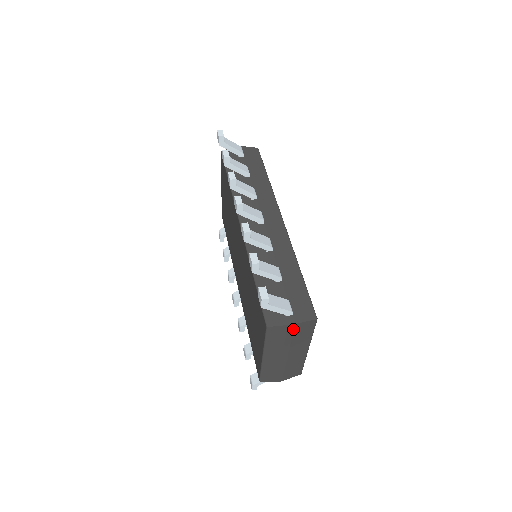
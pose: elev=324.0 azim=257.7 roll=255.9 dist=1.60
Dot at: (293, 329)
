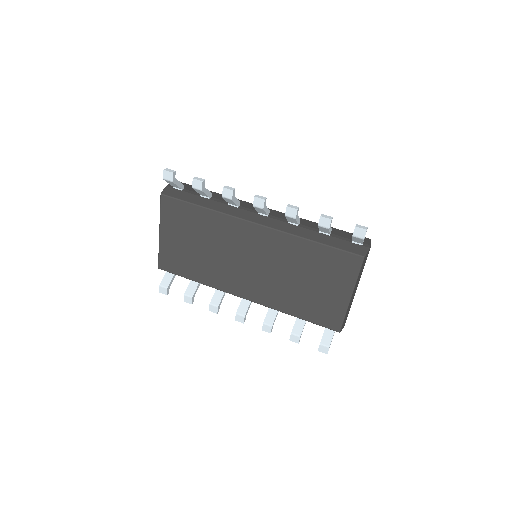
Dot at: (368, 253)
